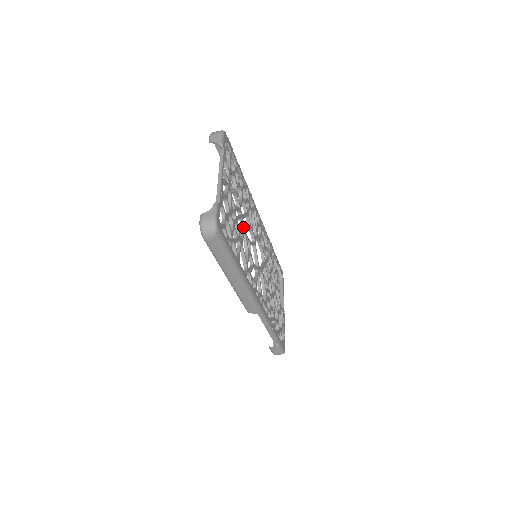
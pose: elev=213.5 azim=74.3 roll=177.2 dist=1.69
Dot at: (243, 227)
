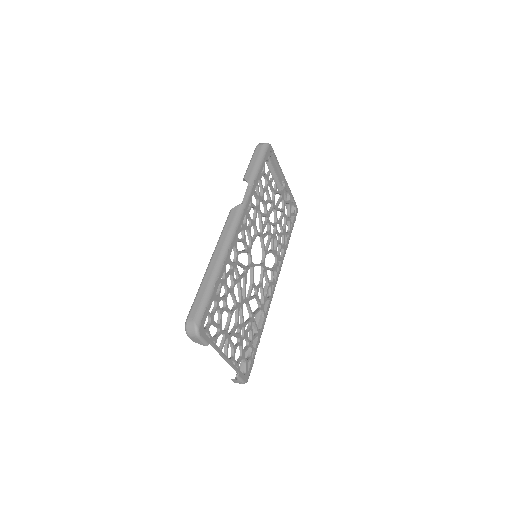
Dot at: (246, 303)
